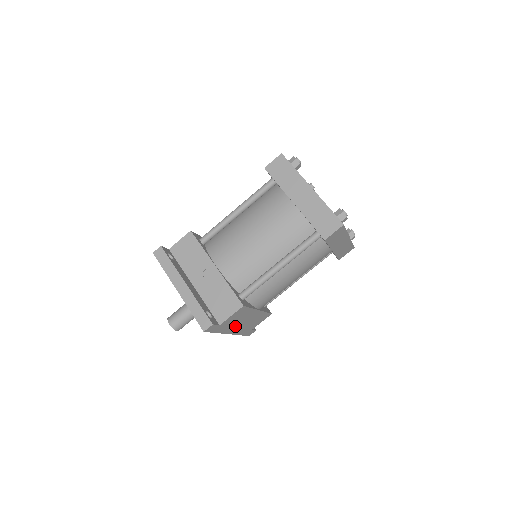
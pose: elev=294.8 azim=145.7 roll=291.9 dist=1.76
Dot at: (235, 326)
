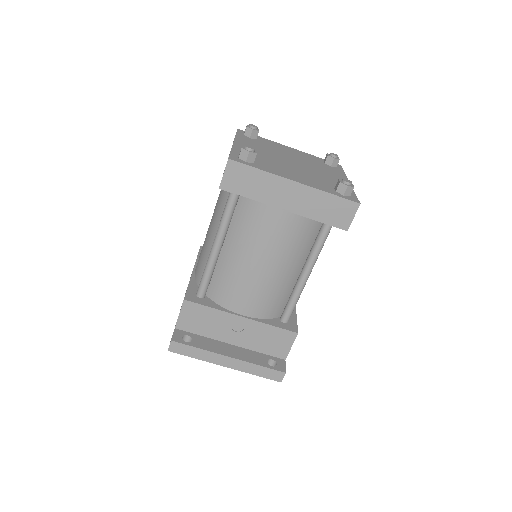
Dot at: occluded
